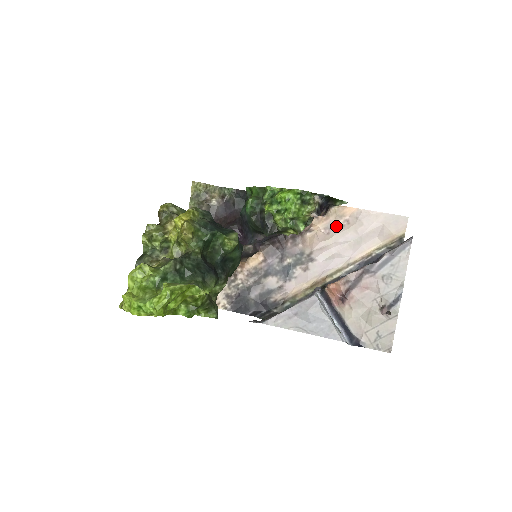
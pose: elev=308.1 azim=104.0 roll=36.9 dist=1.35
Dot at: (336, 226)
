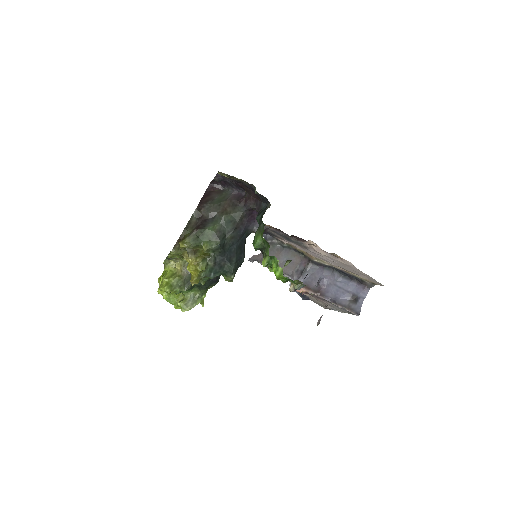
Dot at: (332, 255)
